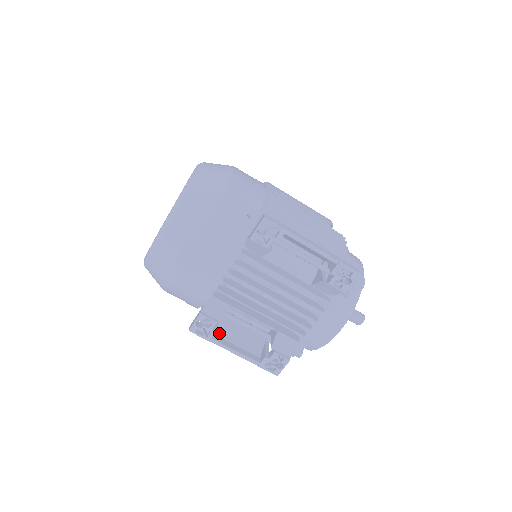
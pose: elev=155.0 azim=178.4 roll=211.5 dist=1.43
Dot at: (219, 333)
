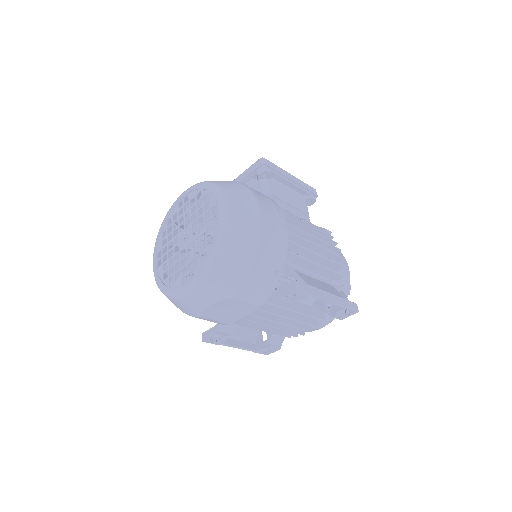
Dot at: occluded
